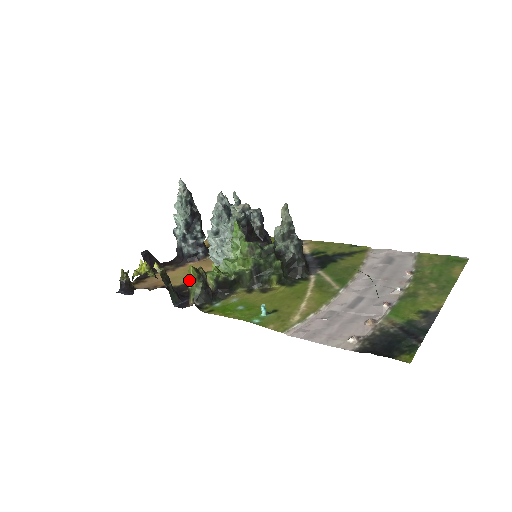
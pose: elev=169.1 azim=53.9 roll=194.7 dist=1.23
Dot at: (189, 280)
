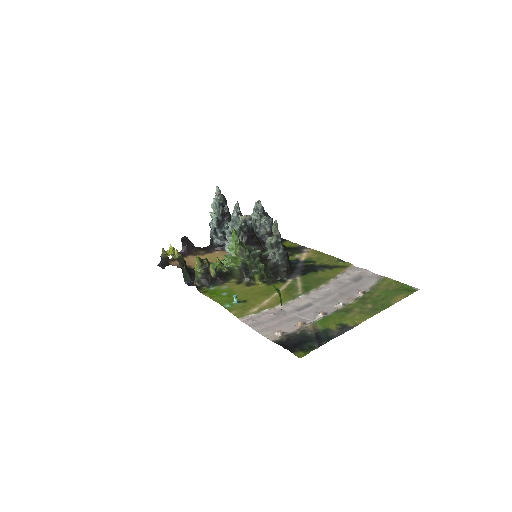
Dot at: occluded
